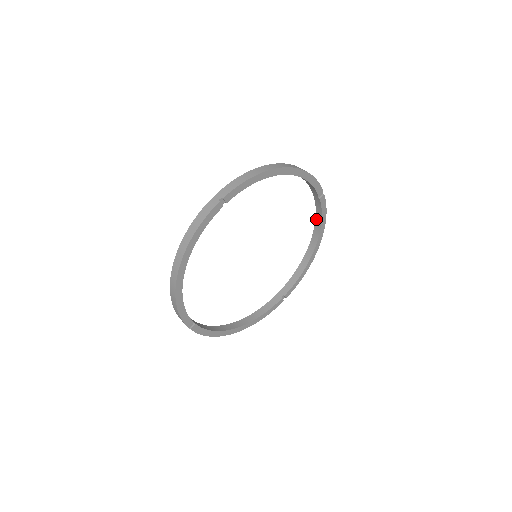
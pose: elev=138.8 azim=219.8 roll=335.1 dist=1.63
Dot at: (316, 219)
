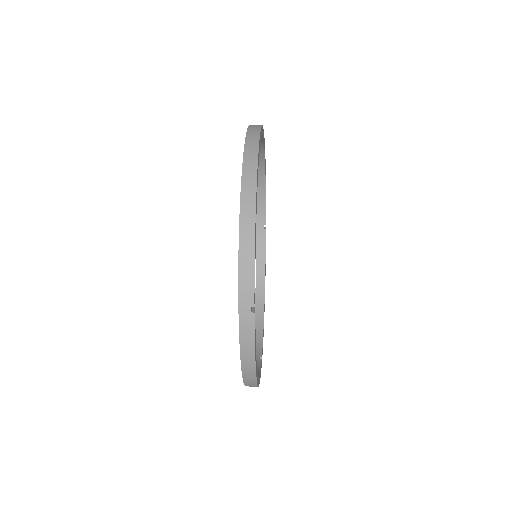
Dot at: (257, 265)
